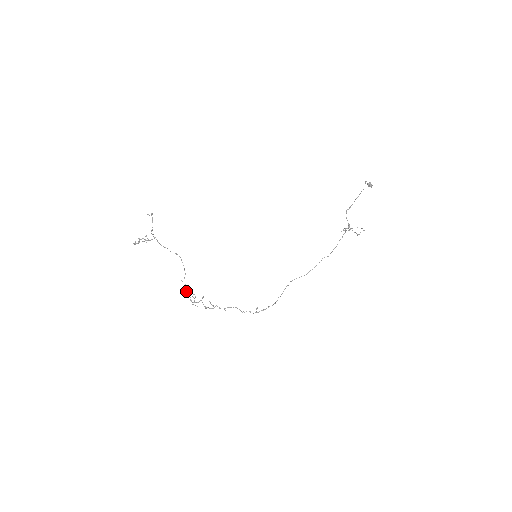
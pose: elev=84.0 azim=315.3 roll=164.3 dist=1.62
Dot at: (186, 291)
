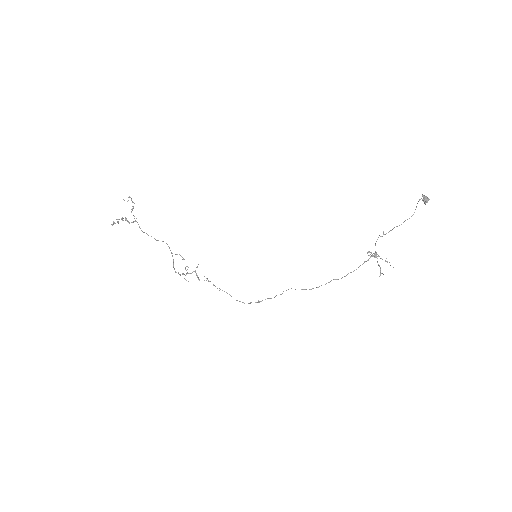
Dot at: (176, 272)
